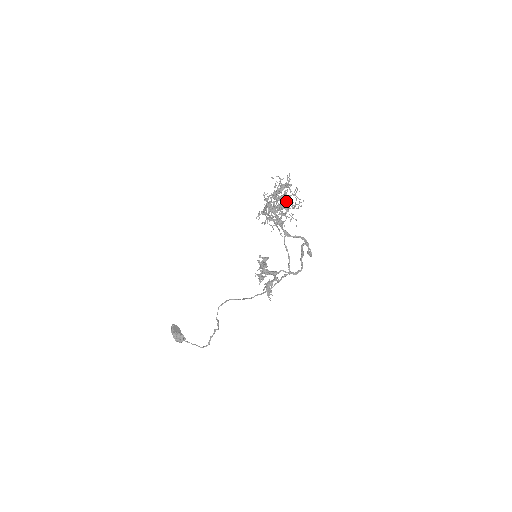
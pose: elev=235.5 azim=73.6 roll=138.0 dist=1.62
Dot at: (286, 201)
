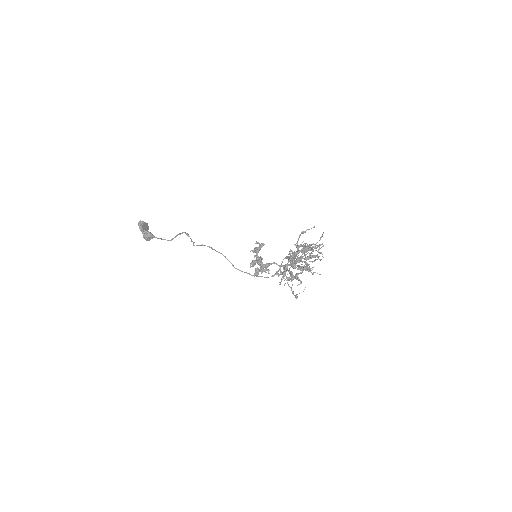
Dot at: (310, 271)
